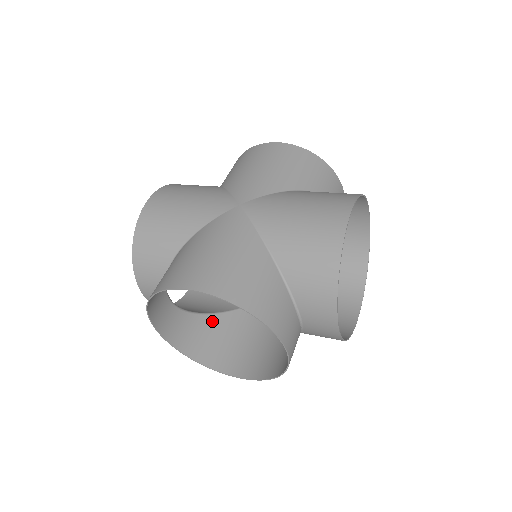
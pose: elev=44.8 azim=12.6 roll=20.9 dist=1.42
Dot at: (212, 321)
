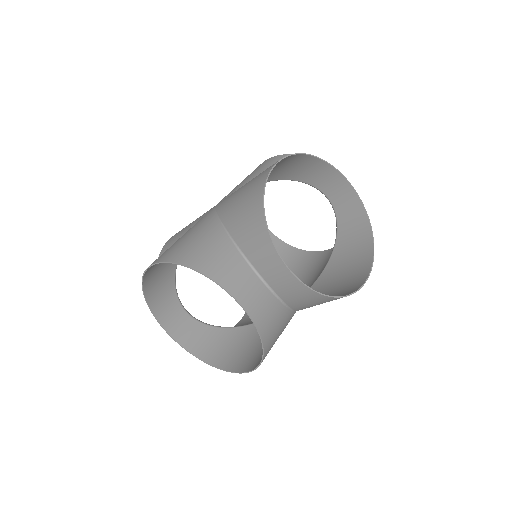
Dot at: (237, 332)
